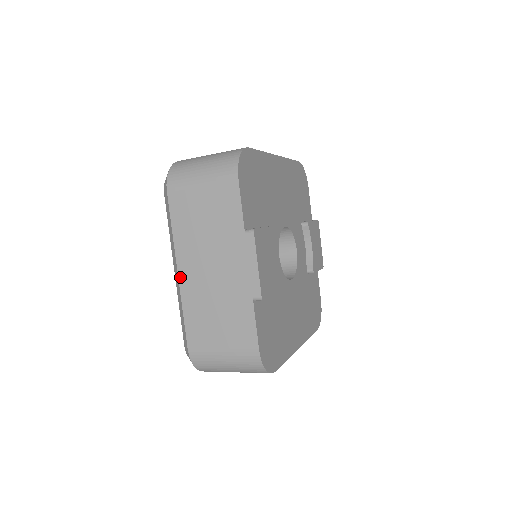
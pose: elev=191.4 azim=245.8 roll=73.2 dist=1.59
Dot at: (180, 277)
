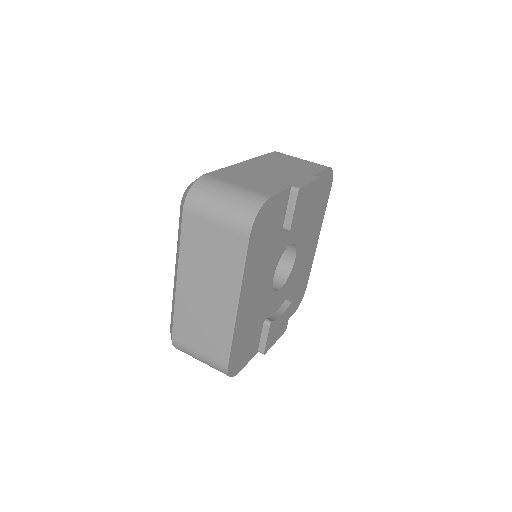
Dot at: occluded
